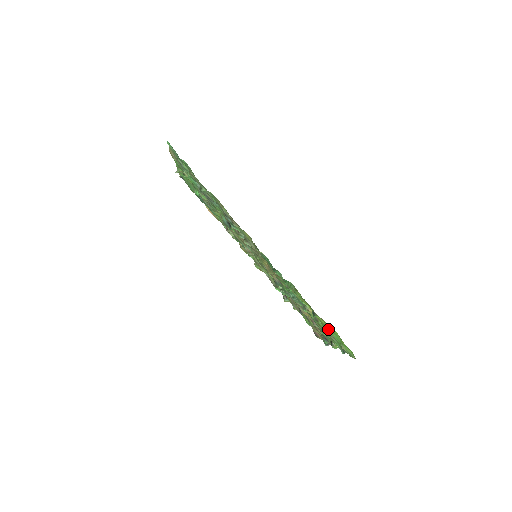
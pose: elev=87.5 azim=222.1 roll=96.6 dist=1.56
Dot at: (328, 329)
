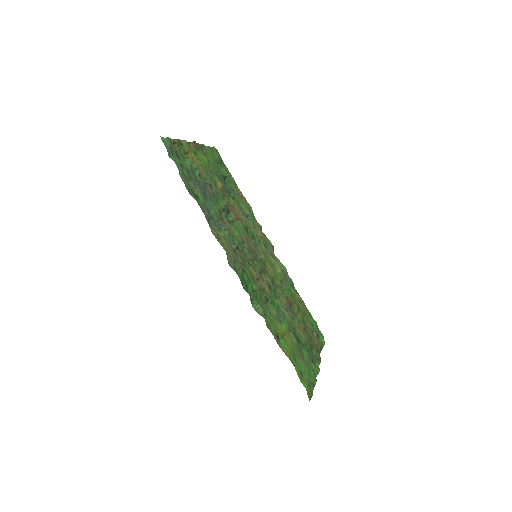
Dot at: (294, 357)
